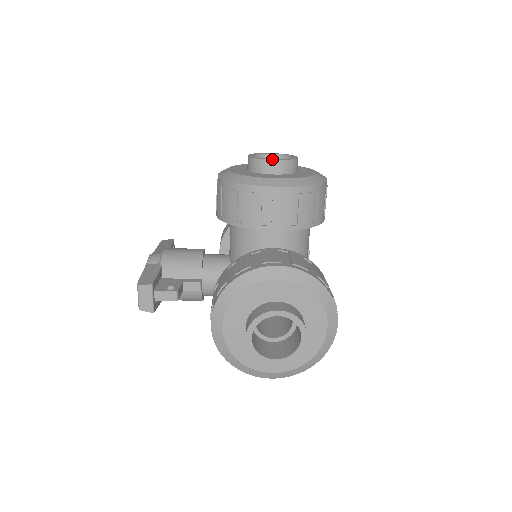
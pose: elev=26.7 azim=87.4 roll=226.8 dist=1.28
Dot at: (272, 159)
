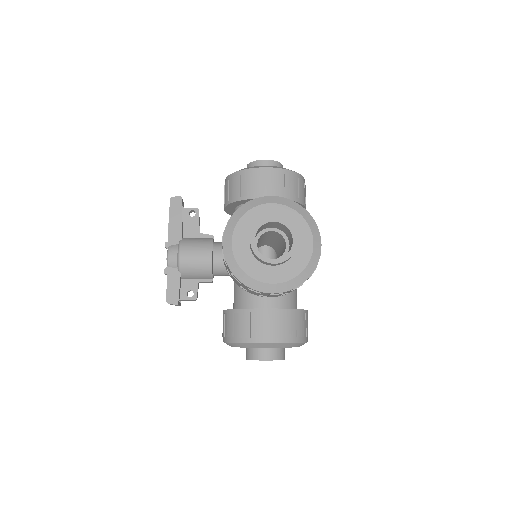
Dot at: (272, 262)
